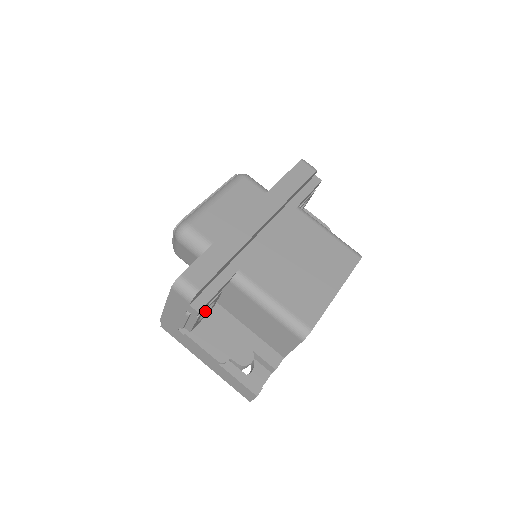
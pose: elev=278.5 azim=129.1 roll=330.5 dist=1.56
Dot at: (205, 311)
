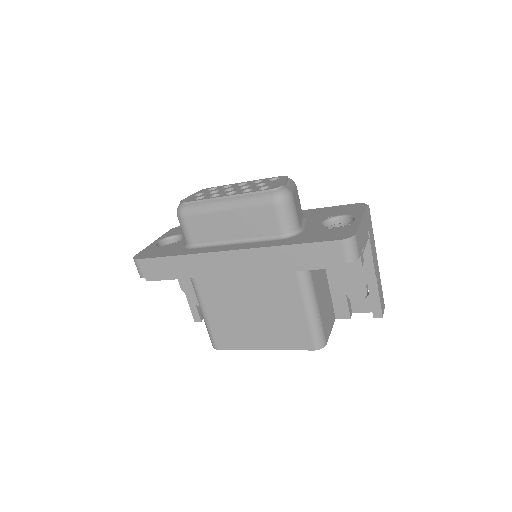
Dot at: occluded
